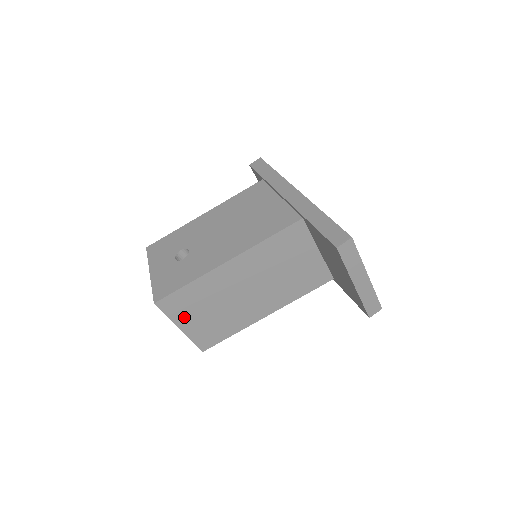
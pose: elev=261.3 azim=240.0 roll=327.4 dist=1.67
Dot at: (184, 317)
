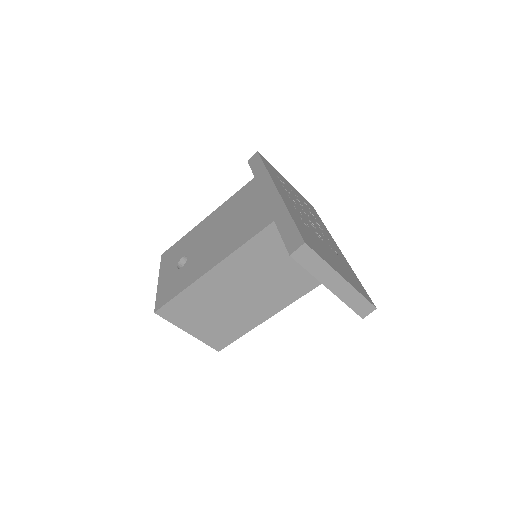
Dot at: (188, 322)
